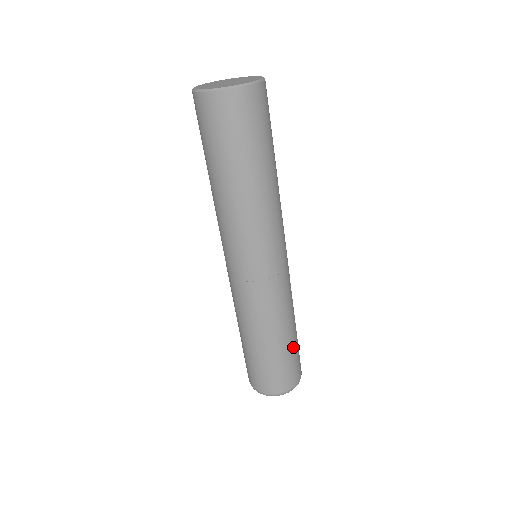
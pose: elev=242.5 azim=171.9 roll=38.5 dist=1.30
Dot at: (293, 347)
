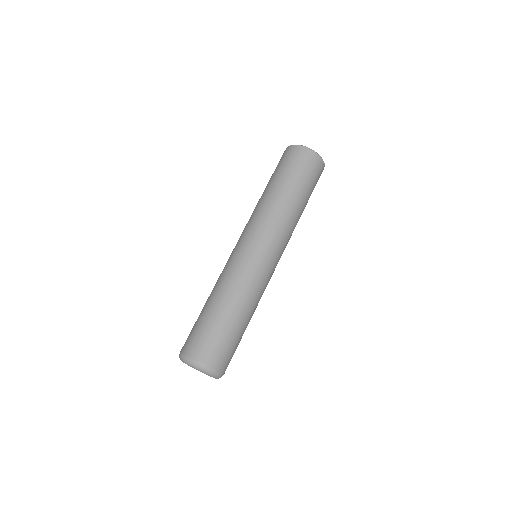
Dot at: (224, 326)
